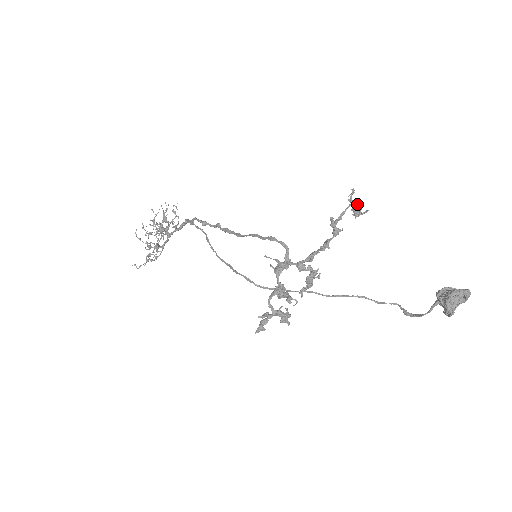
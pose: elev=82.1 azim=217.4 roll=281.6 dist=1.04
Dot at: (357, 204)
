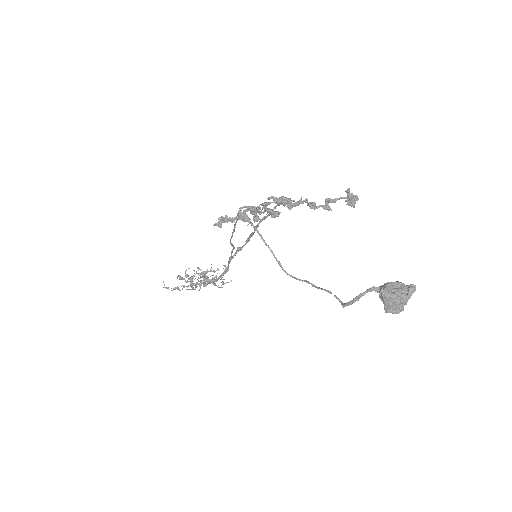
Dot at: (354, 205)
